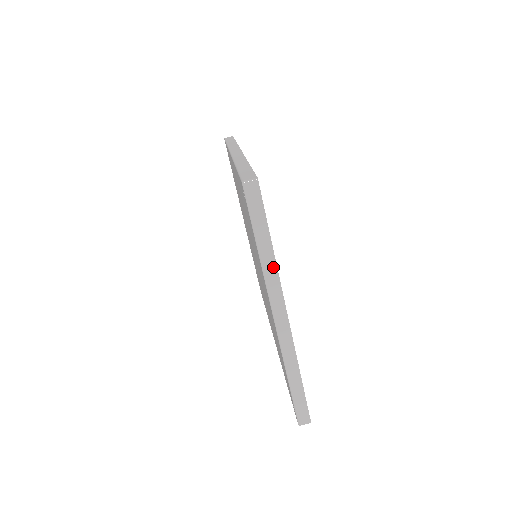
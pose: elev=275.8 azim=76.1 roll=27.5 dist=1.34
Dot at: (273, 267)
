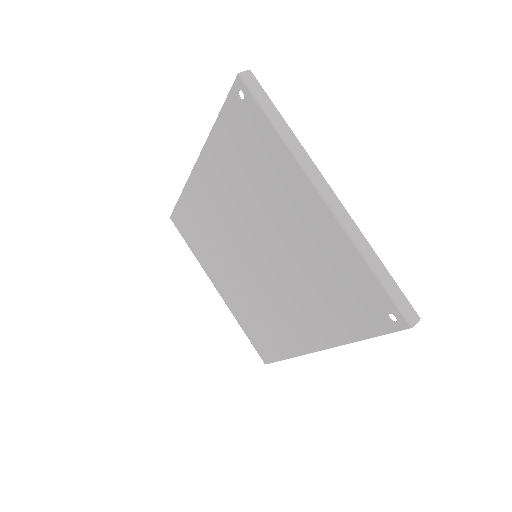
Dot at: (297, 144)
